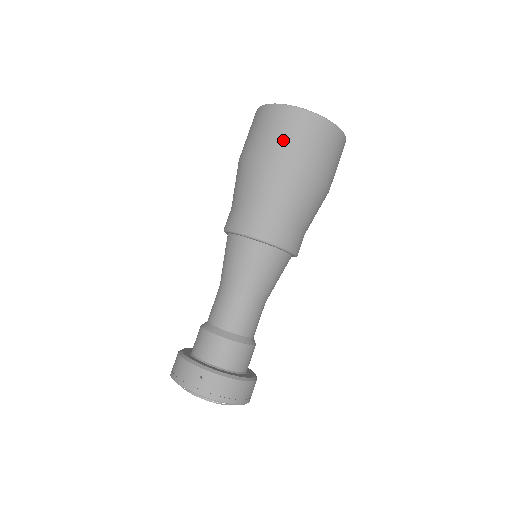
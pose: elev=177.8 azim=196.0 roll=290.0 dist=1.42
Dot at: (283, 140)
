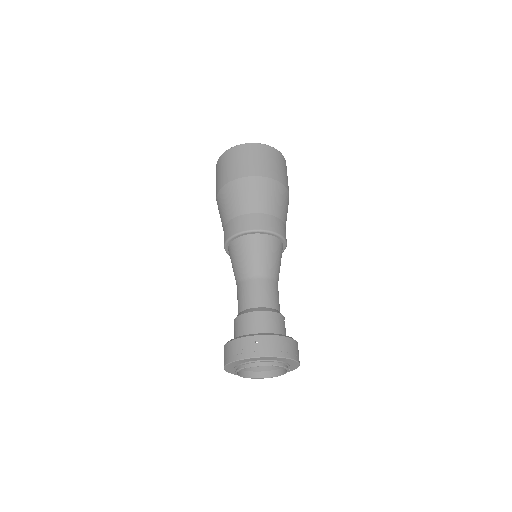
Dot at: (248, 163)
